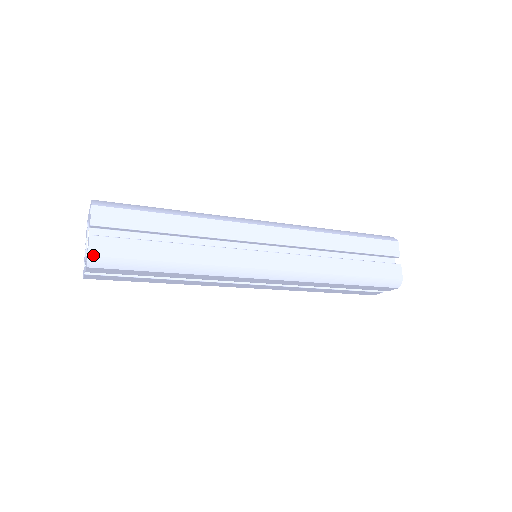
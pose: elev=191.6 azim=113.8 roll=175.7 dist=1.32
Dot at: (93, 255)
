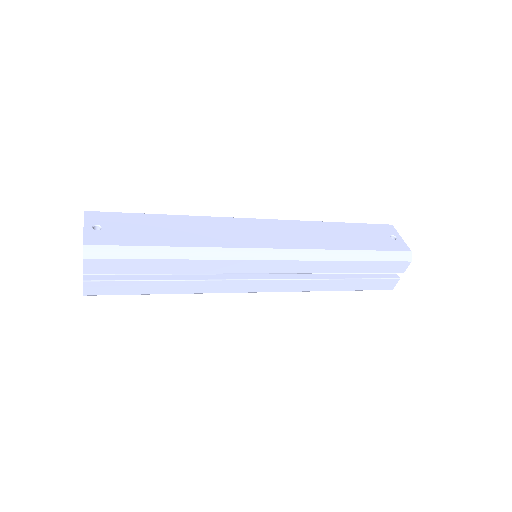
Dot at: (88, 295)
